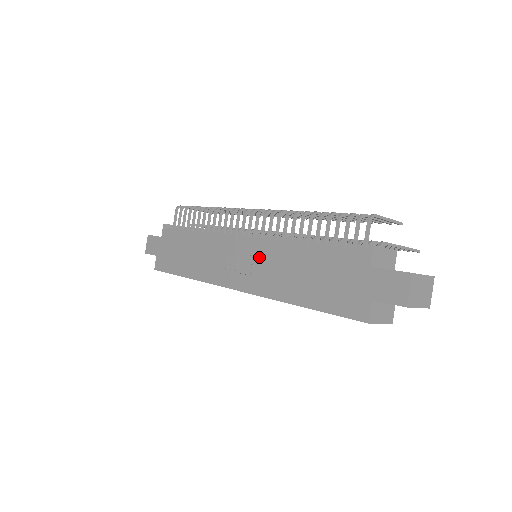
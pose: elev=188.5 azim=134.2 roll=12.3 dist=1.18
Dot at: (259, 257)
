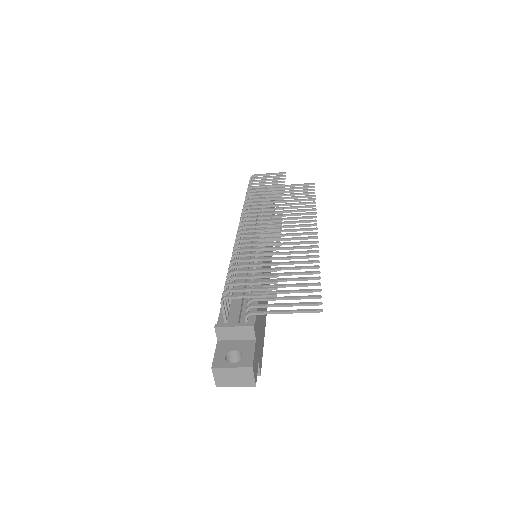
Dot at: occluded
